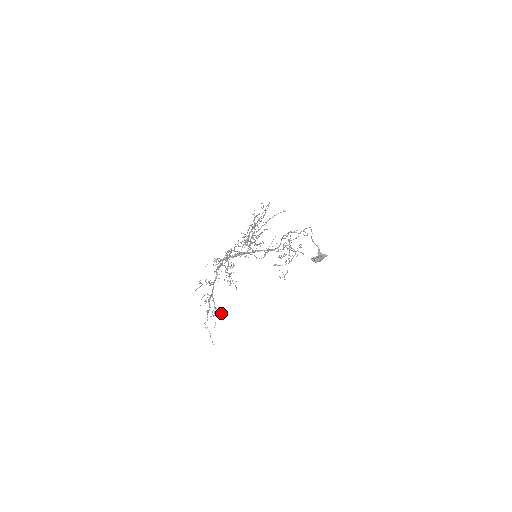
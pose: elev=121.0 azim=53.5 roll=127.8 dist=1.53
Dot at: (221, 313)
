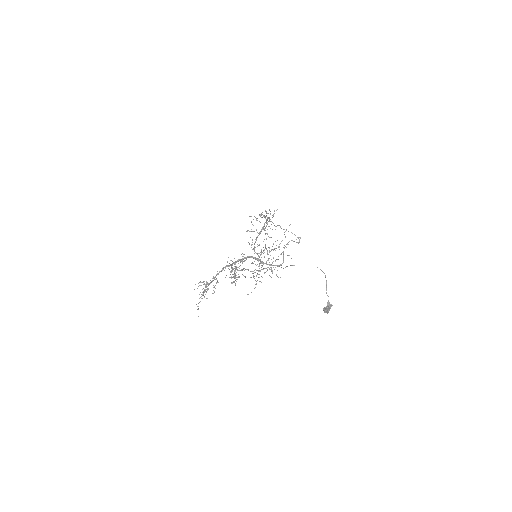
Dot at: (207, 288)
